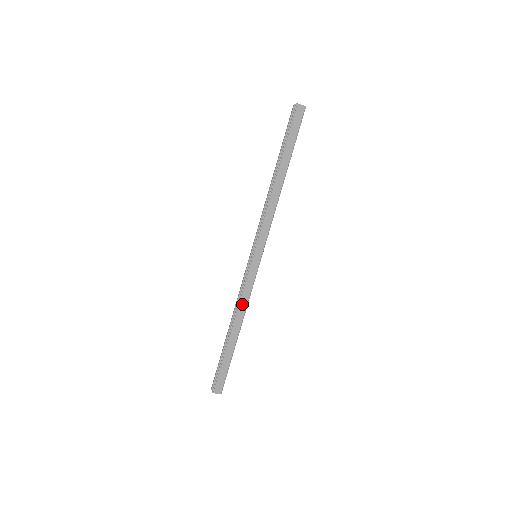
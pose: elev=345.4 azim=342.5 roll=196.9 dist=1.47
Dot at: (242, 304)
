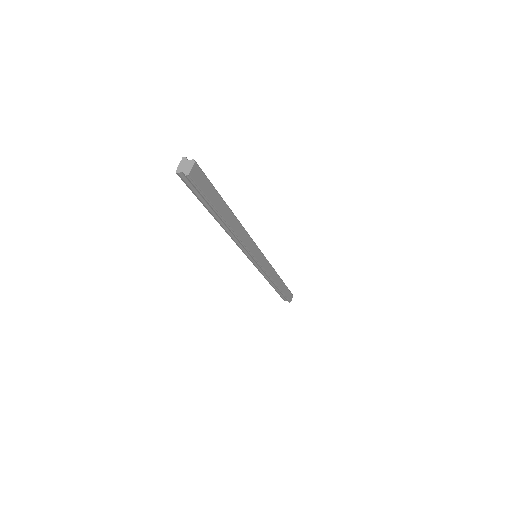
Dot at: (272, 276)
